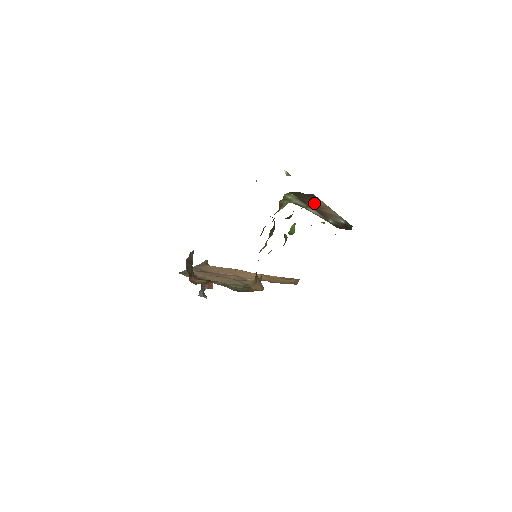
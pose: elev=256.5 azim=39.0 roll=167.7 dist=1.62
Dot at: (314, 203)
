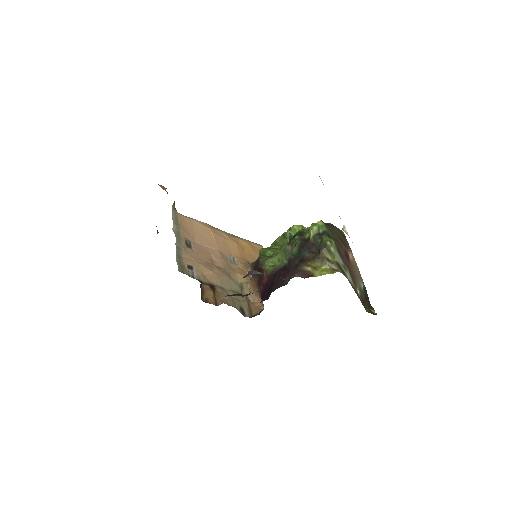
Dot at: (348, 257)
